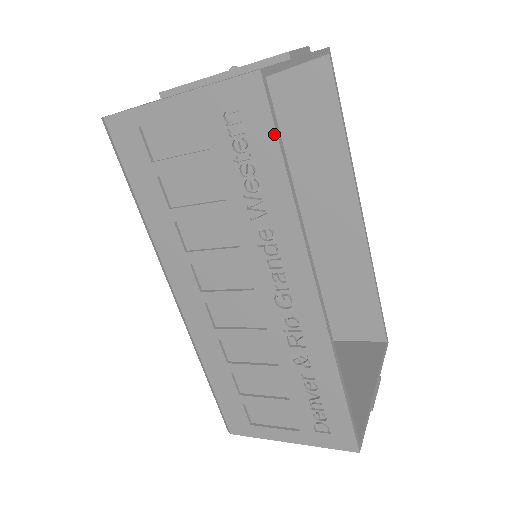
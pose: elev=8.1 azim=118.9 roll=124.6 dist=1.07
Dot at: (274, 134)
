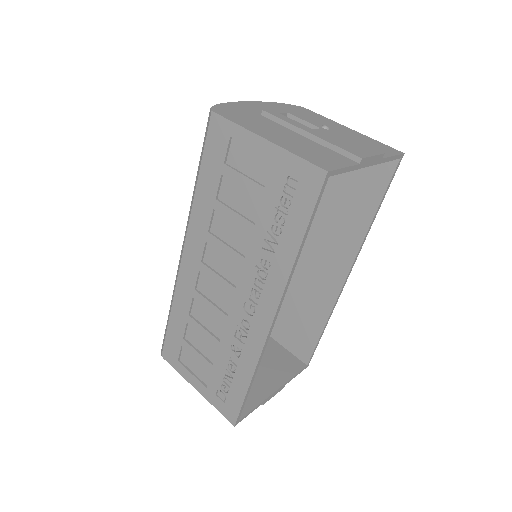
Dot at: (310, 214)
